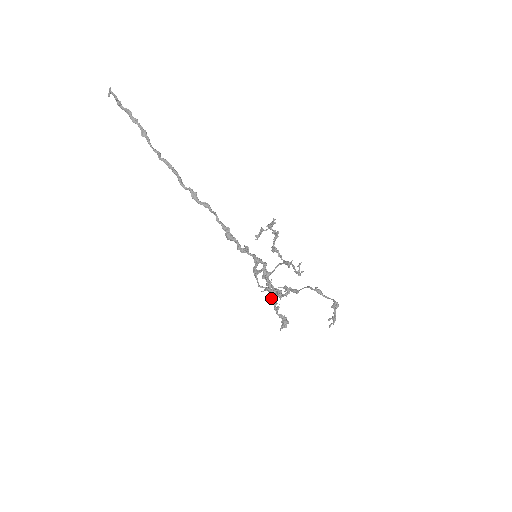
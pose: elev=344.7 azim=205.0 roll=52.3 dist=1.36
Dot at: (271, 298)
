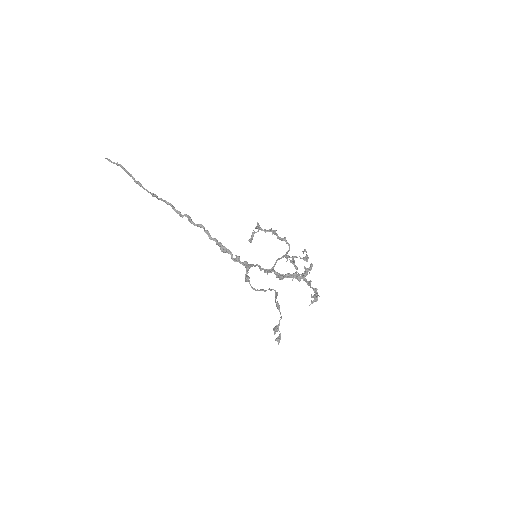
Dot at: (301, 275)
